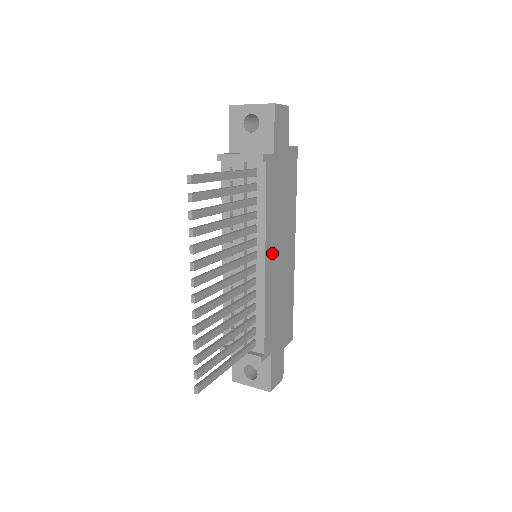
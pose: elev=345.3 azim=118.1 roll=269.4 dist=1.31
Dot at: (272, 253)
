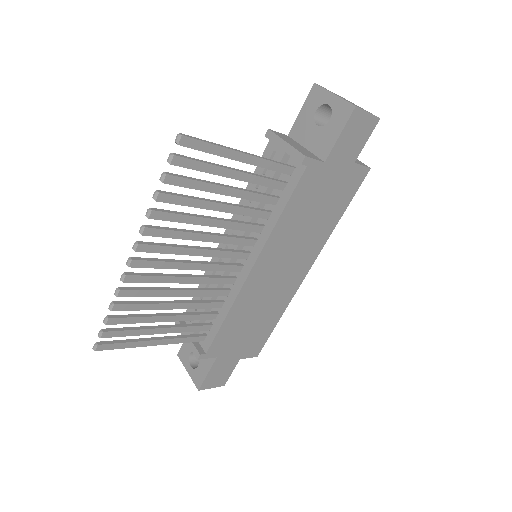
Dot at: (268, 263)
